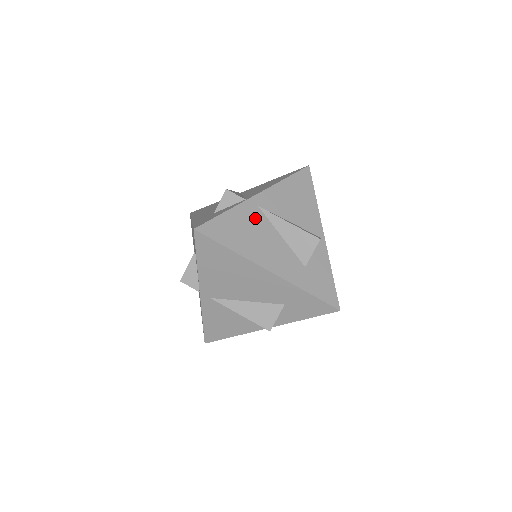
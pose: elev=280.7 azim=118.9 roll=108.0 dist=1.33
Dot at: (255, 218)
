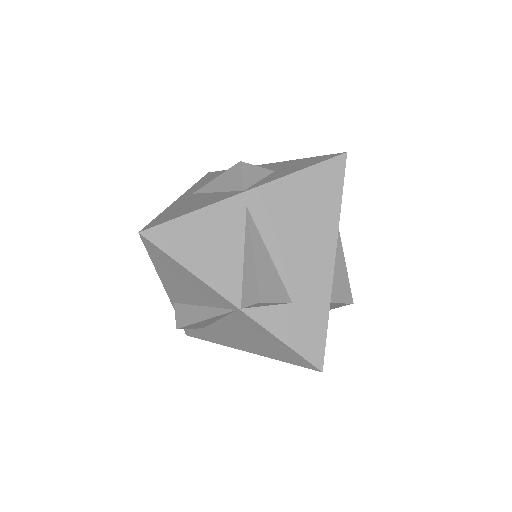
Dot at: occluded
